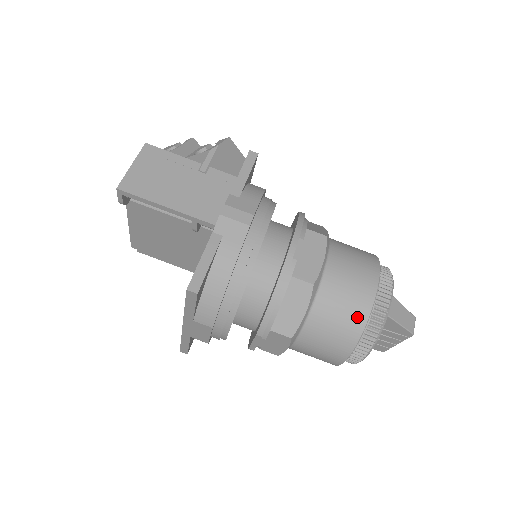
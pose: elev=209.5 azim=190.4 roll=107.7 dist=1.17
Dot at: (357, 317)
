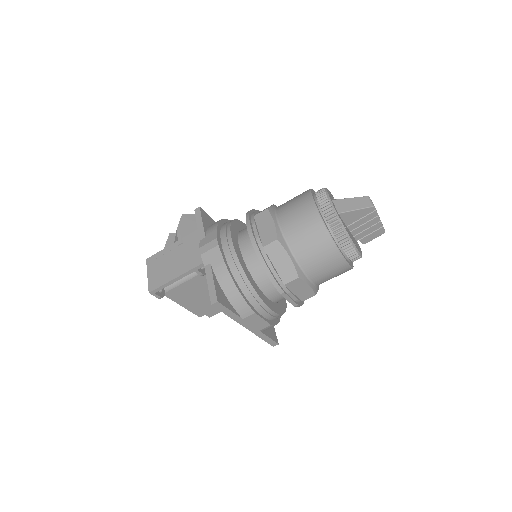
Dot at: (318, 231)
